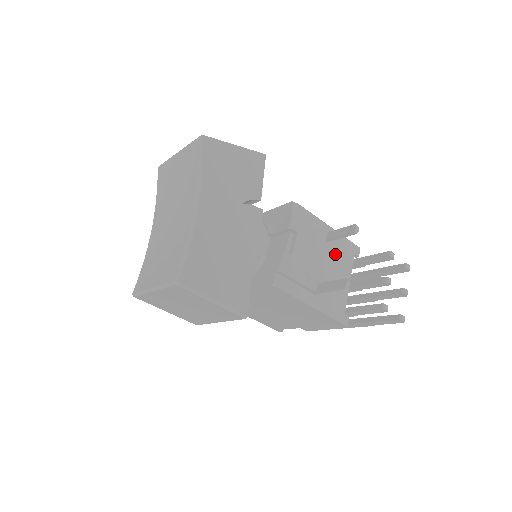
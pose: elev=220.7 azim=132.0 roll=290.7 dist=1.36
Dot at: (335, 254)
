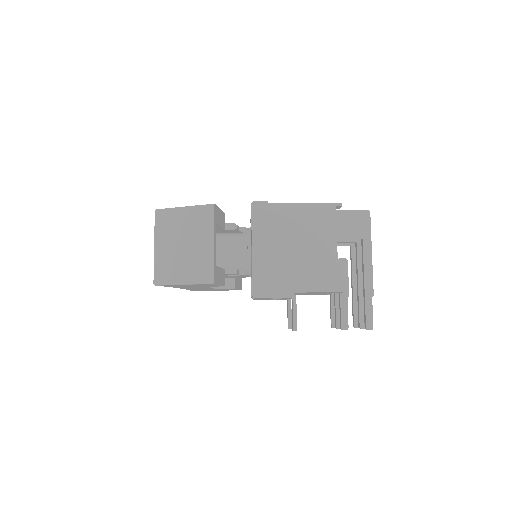
Dot at: (310, 293)
